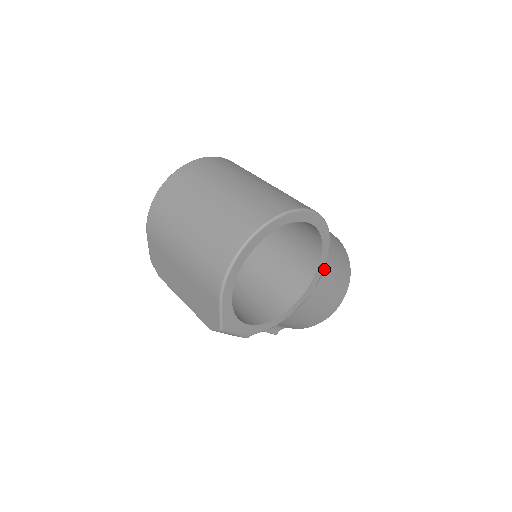
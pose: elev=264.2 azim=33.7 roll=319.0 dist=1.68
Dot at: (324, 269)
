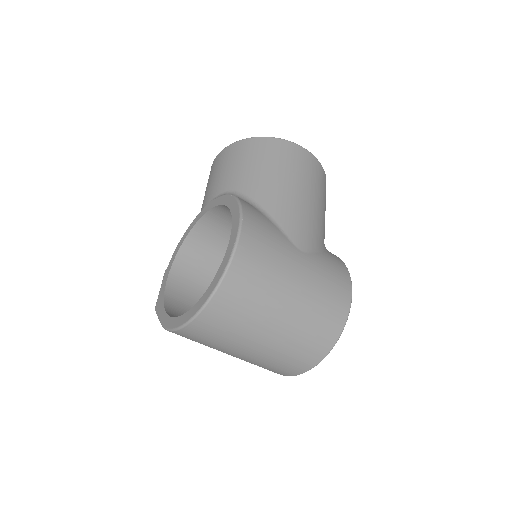
Dot at: occluded
